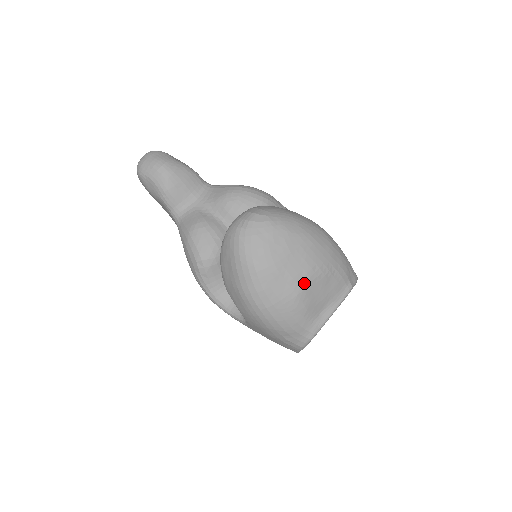
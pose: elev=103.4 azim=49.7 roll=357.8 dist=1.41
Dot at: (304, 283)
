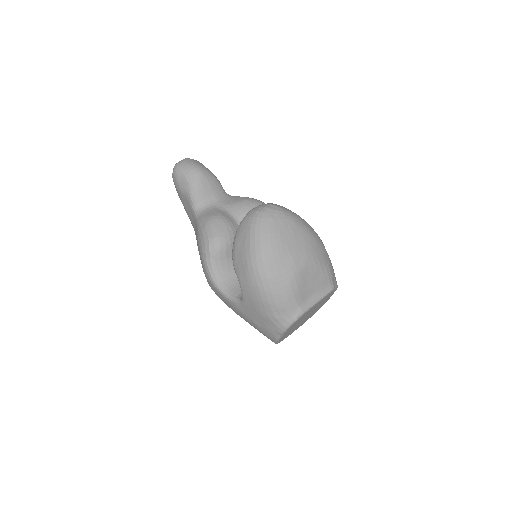
Dot at: (300, 266)
